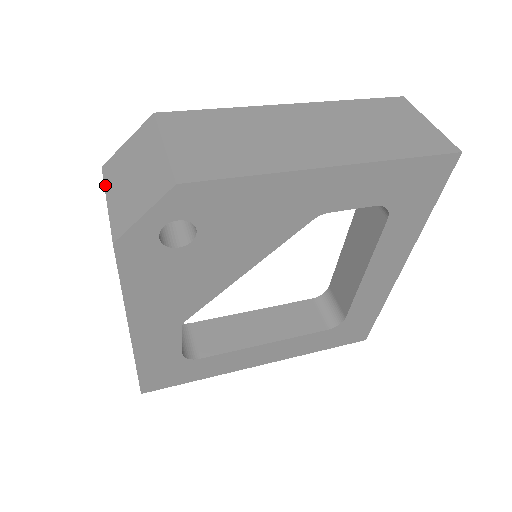
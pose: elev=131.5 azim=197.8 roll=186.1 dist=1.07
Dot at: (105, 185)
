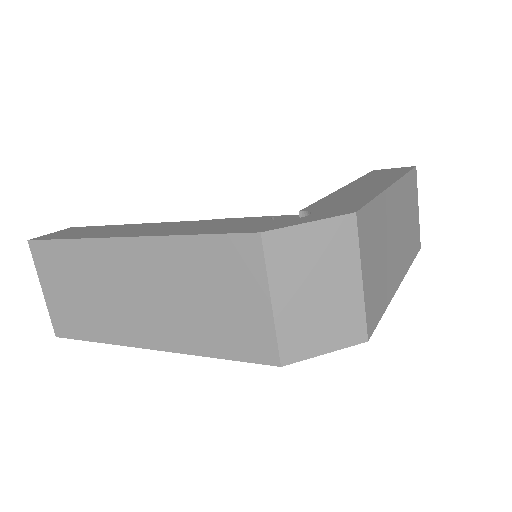
Dot at: (269, 273)
